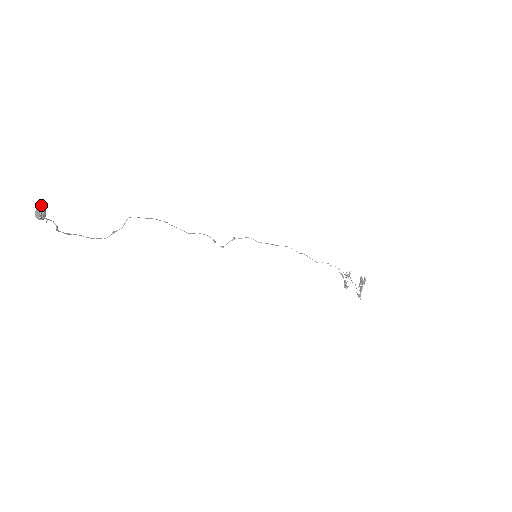
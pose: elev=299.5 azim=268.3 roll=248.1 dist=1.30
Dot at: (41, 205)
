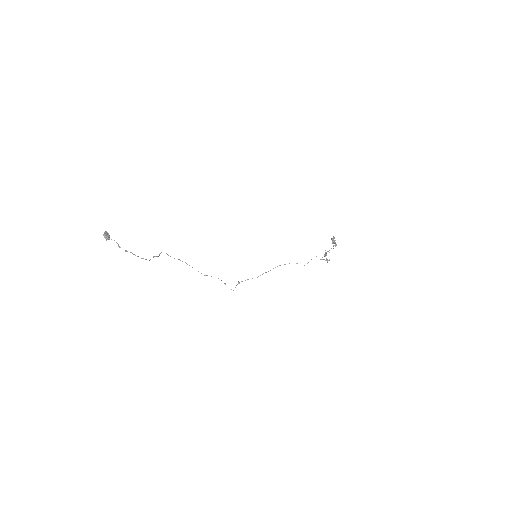
Dot at: (106, 231)
